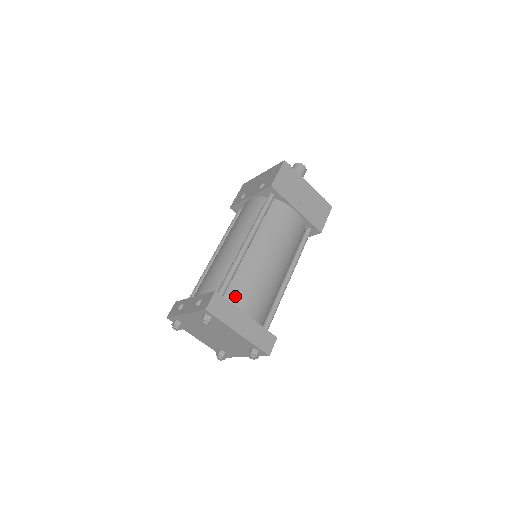
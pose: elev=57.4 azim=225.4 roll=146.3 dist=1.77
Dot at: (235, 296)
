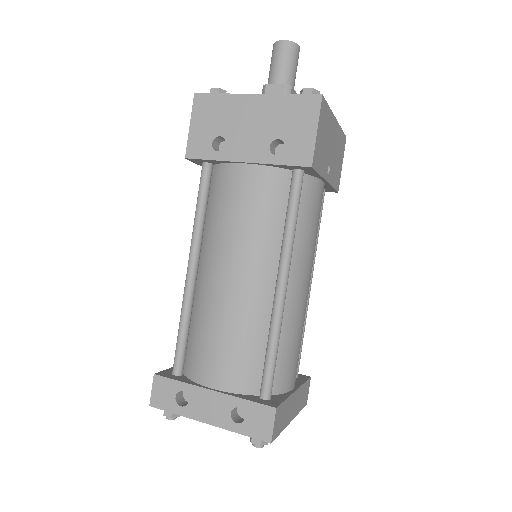
Dot at: (281, 377)
